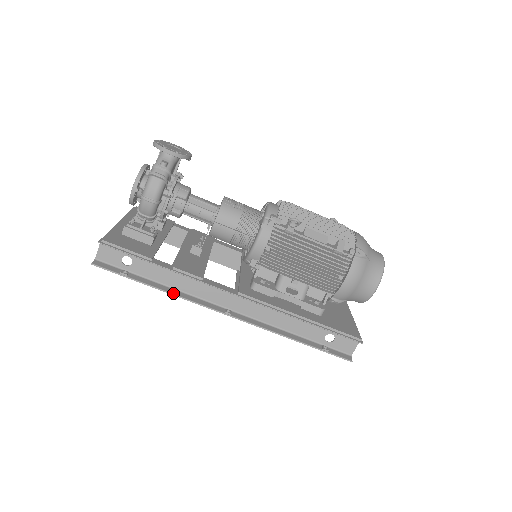
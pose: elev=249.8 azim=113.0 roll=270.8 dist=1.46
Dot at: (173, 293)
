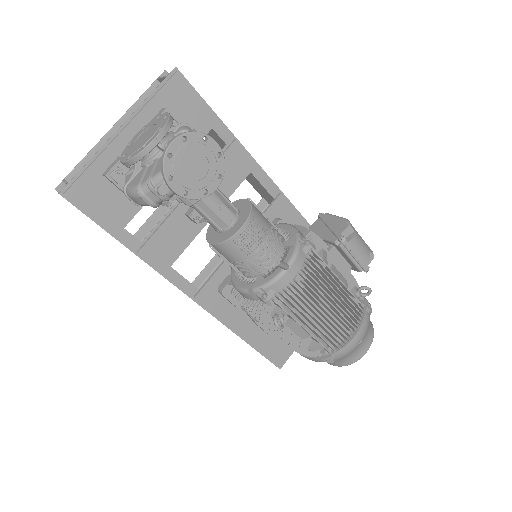
Dot at: occluded
